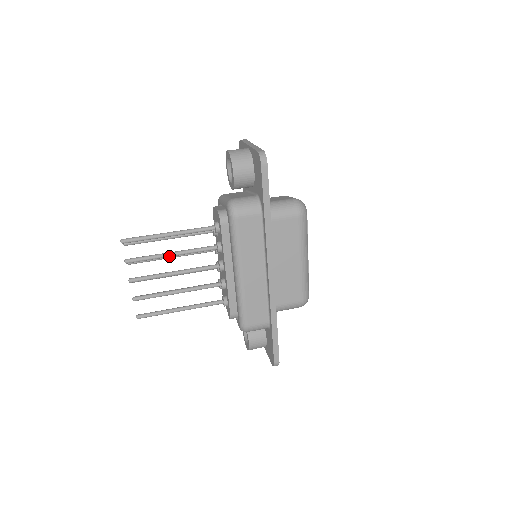
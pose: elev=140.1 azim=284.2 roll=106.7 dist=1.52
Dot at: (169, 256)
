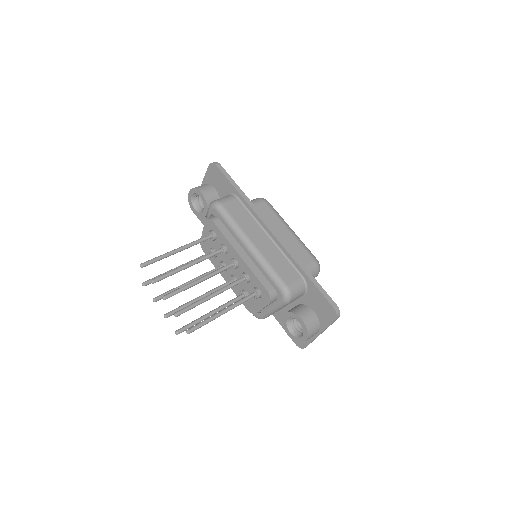
Dot at: (187, 266)
